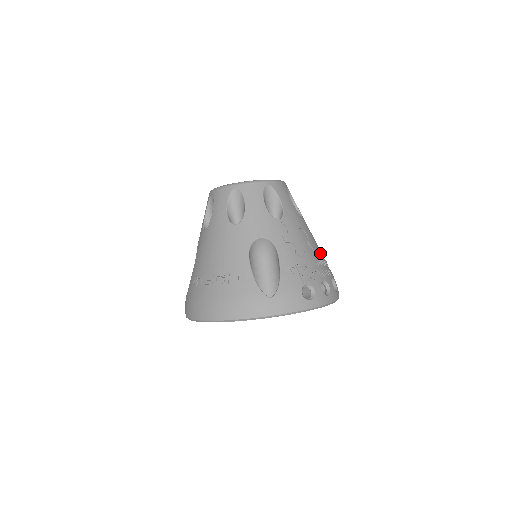
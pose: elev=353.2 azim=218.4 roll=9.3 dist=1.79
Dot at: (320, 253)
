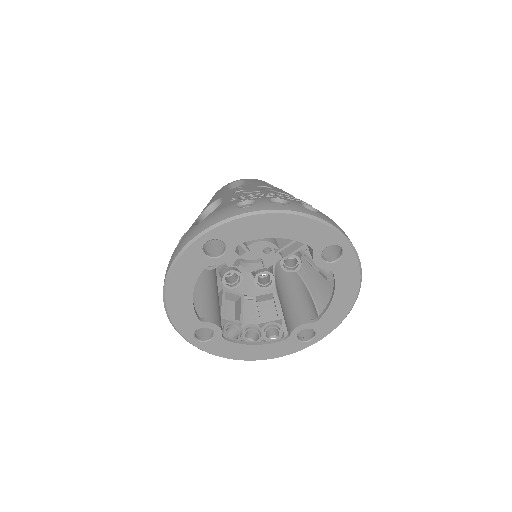
Dot at: occluded
